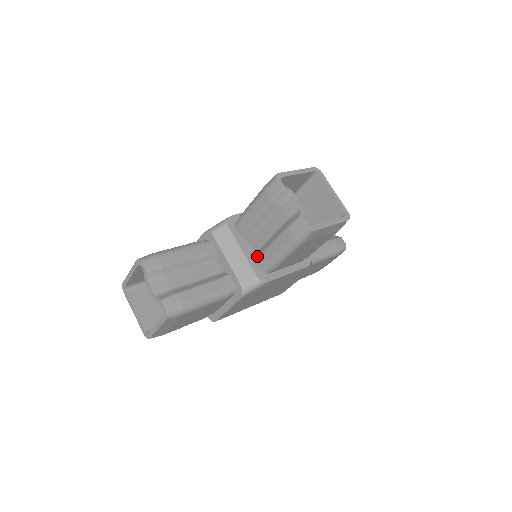
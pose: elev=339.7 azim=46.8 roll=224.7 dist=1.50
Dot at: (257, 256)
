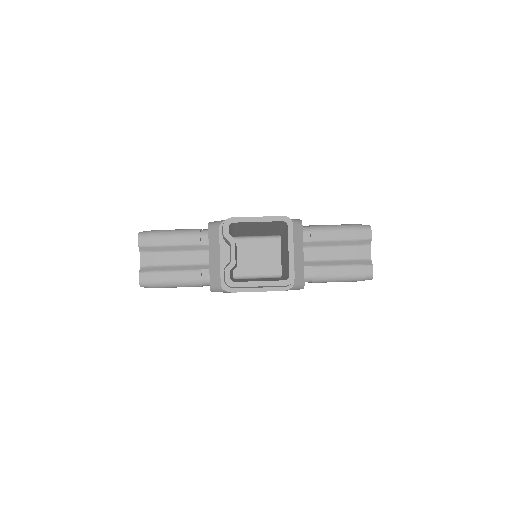
Dot at: occluded
